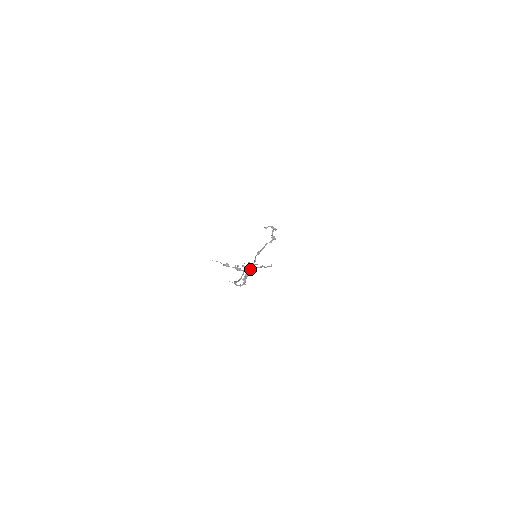
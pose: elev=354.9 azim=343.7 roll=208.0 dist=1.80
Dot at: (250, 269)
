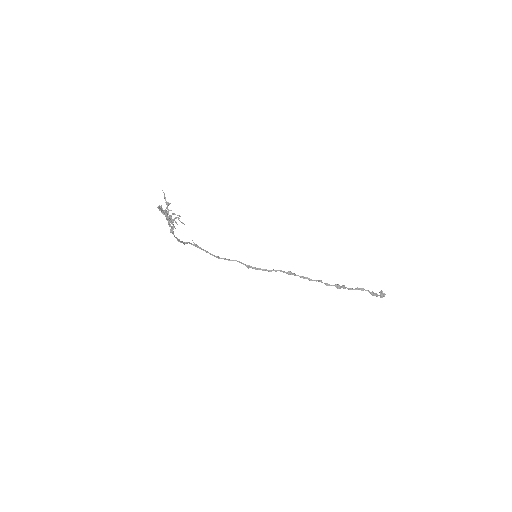
Dot at: (168, 217)
